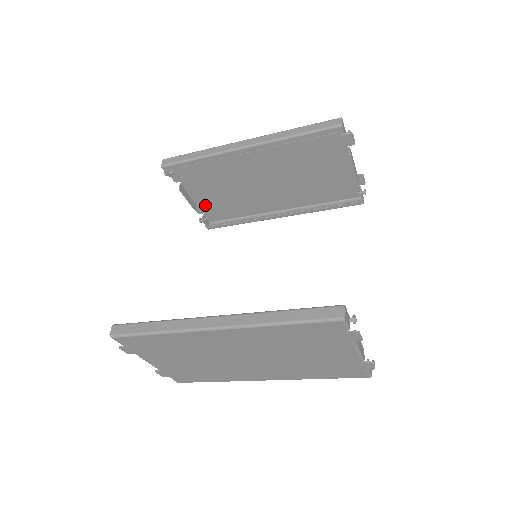
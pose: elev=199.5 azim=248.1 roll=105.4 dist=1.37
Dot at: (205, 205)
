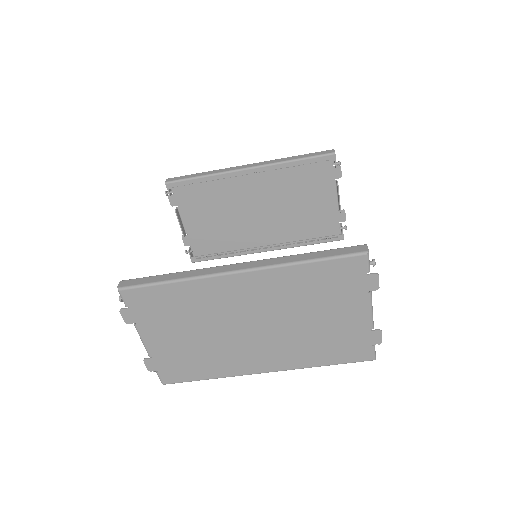
Dot at: (194, 236)
